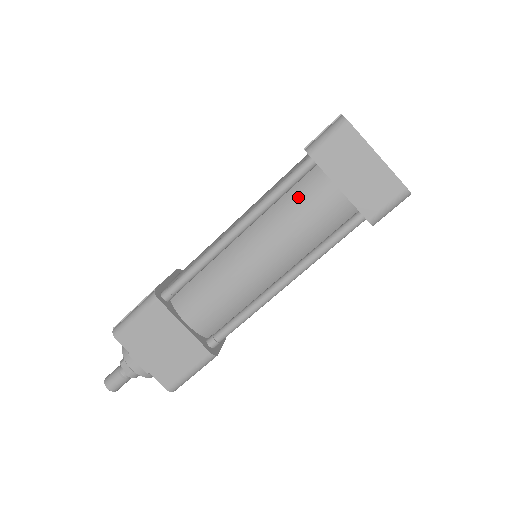
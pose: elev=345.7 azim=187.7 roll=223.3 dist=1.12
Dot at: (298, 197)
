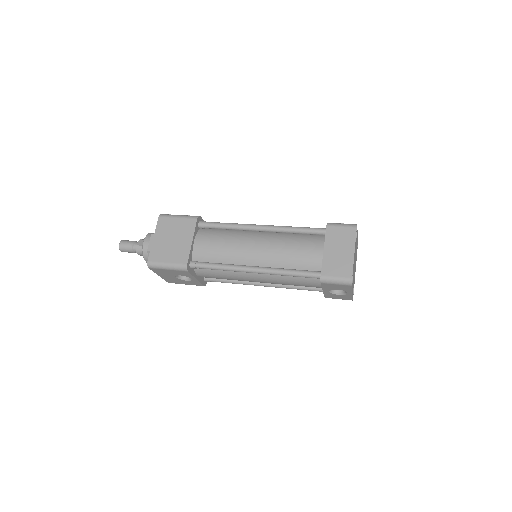
Dot at: (303, 239)
